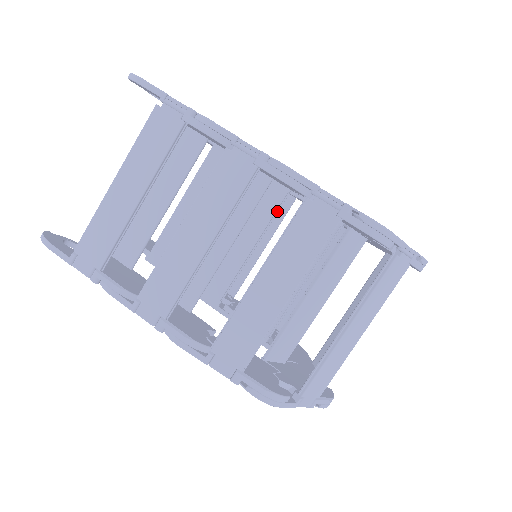
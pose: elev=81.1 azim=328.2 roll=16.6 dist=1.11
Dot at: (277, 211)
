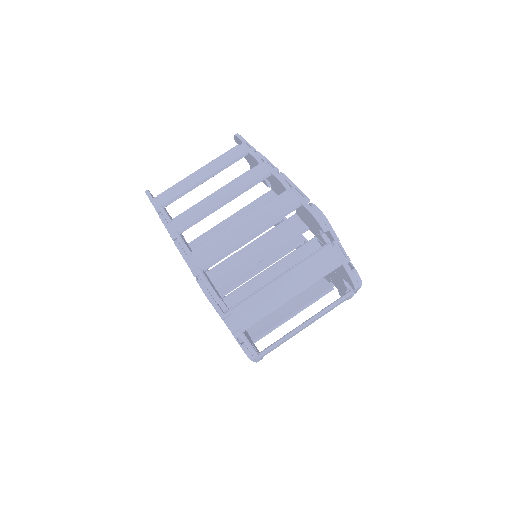
Dot at: (288, 252)
